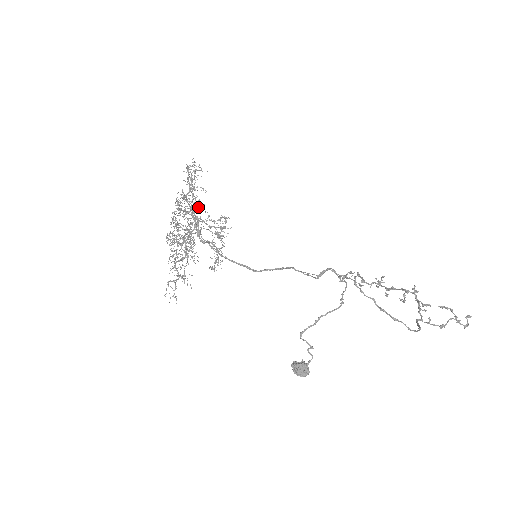
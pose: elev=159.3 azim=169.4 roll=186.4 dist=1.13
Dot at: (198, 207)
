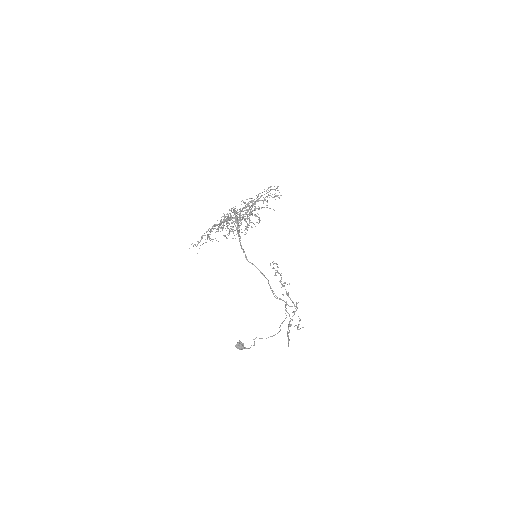
Dot at: occluded
